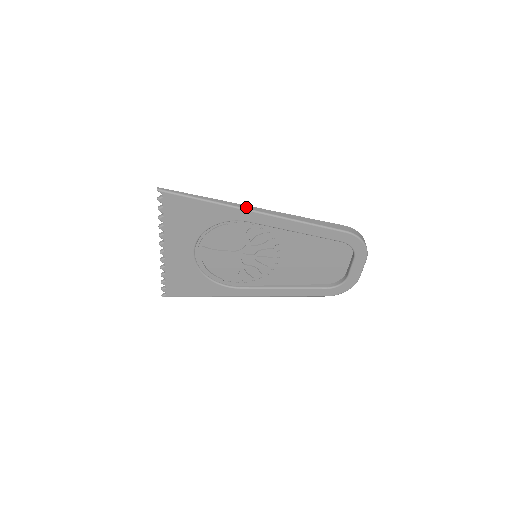
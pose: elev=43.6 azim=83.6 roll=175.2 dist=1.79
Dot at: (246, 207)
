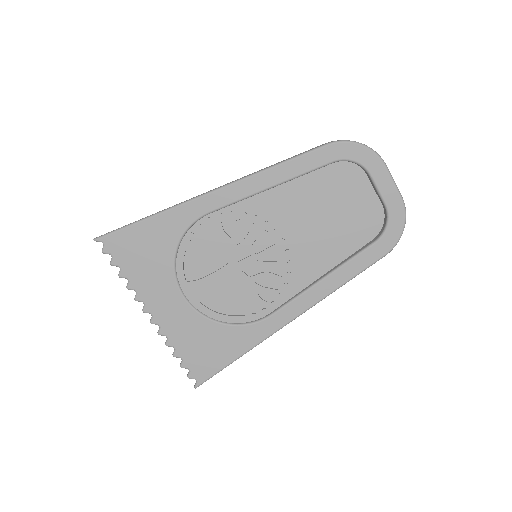
Dot at: (195, 197)
